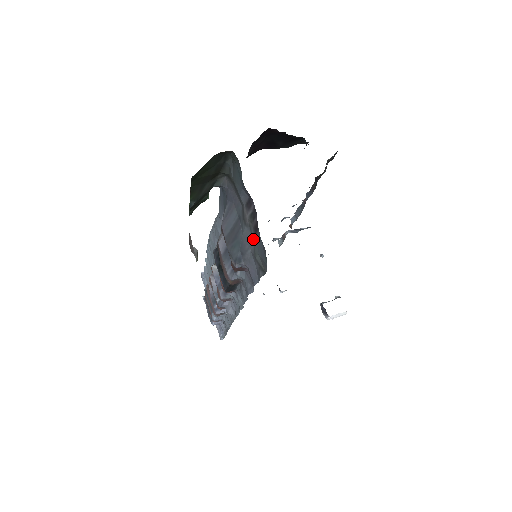
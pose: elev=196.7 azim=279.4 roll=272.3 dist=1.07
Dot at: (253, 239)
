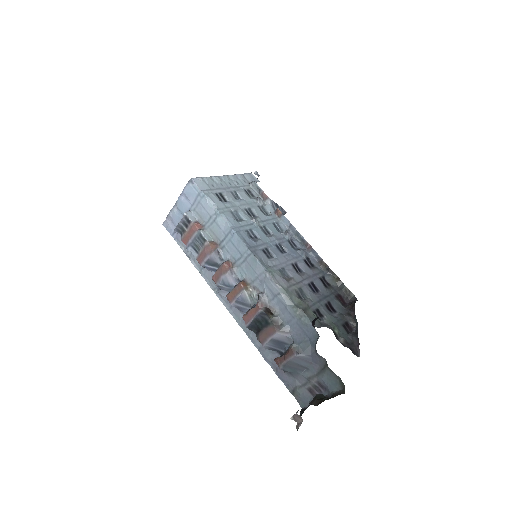
Dot at: (304, 386)
